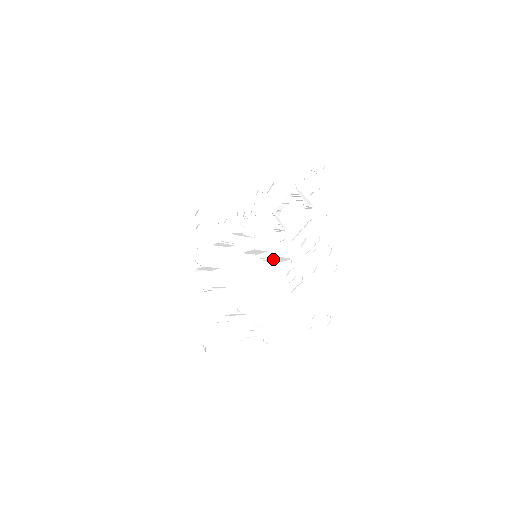
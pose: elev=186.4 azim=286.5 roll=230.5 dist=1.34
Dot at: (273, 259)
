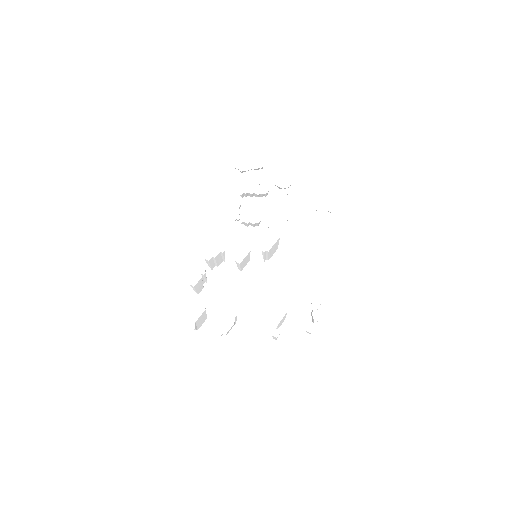
Dot at: (273, 248)
